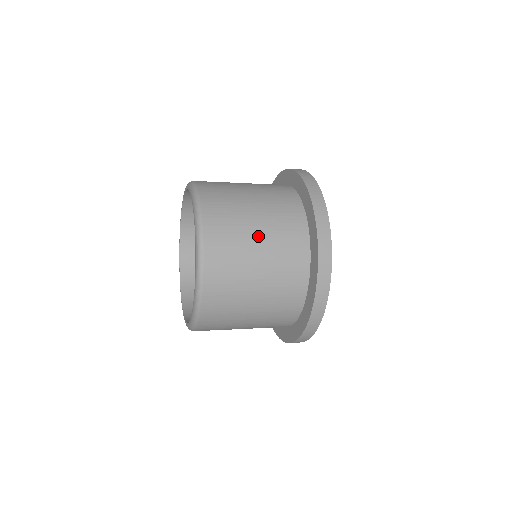
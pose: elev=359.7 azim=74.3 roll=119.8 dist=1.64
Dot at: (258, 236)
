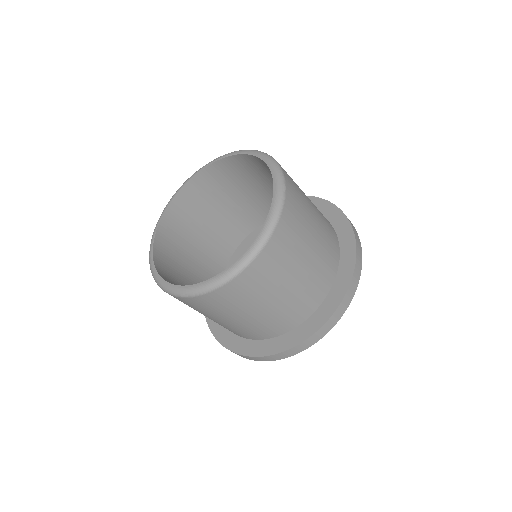
Dot at: (313, 209)
